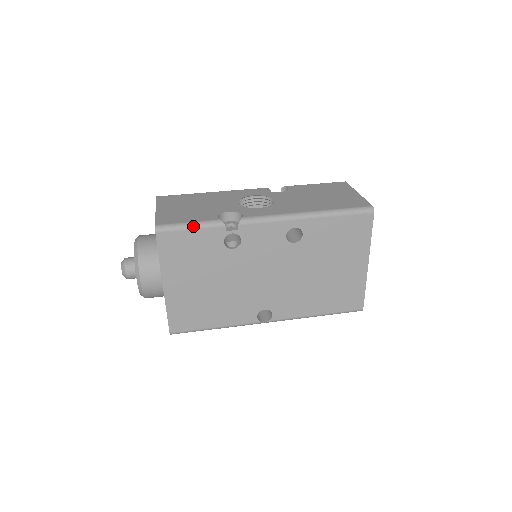
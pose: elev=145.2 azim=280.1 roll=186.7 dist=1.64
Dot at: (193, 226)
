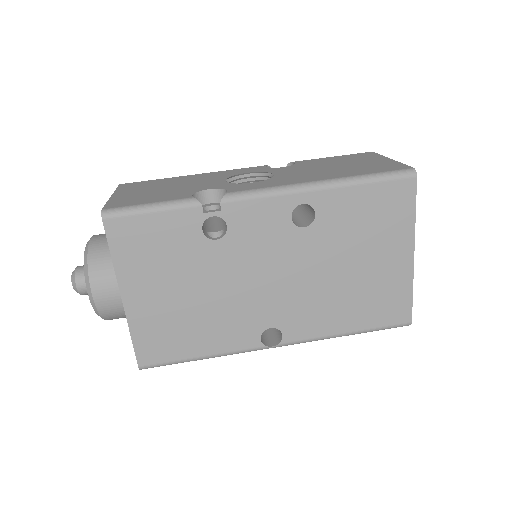
Dot at: (155, 208)
